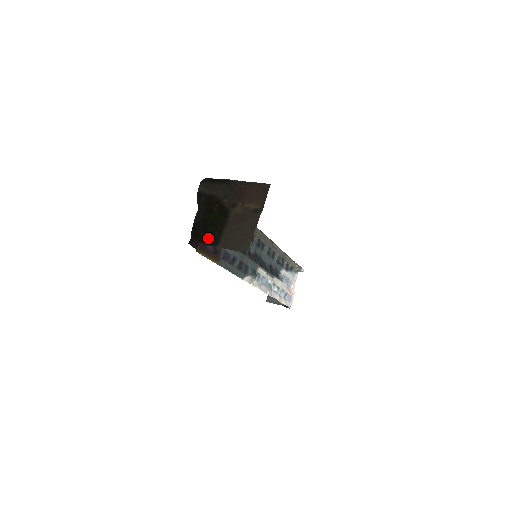
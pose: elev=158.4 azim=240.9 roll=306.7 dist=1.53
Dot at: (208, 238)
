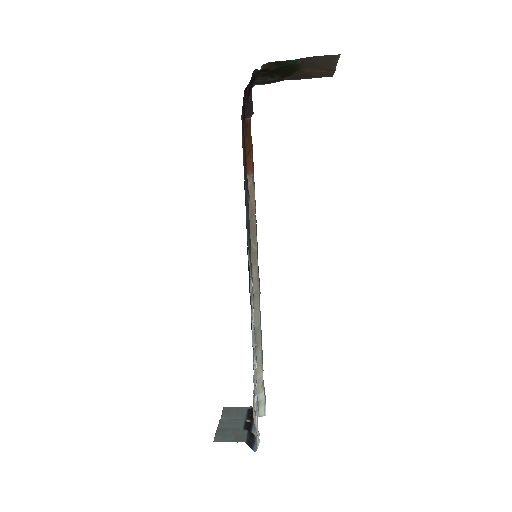
Dot at: (281, 66)
